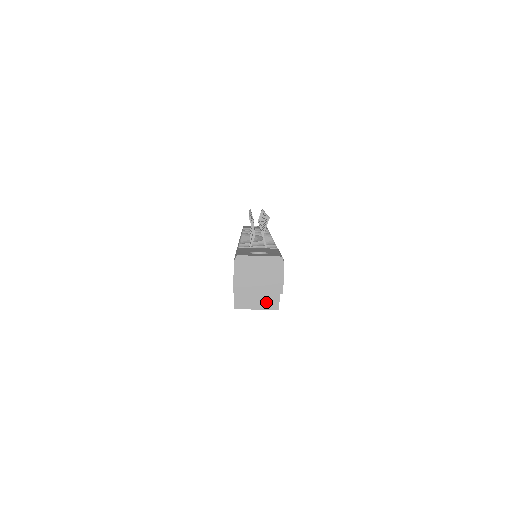
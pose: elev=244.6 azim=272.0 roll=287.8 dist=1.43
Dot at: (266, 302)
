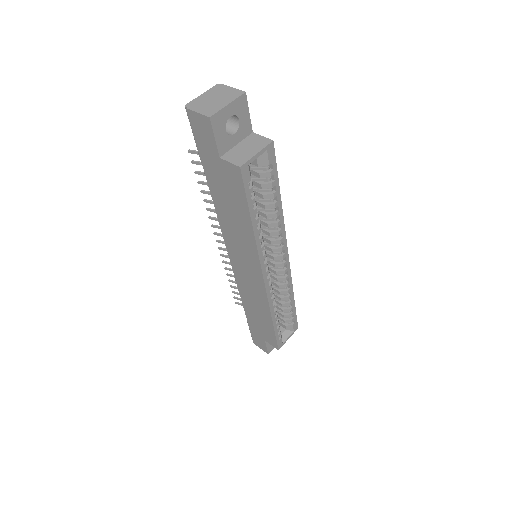
Dot at: (257, 145)
